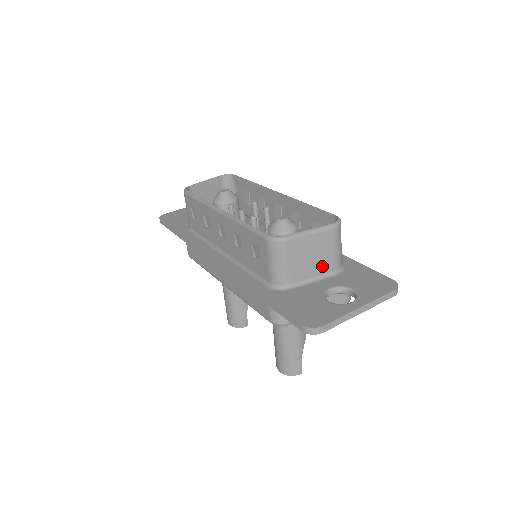
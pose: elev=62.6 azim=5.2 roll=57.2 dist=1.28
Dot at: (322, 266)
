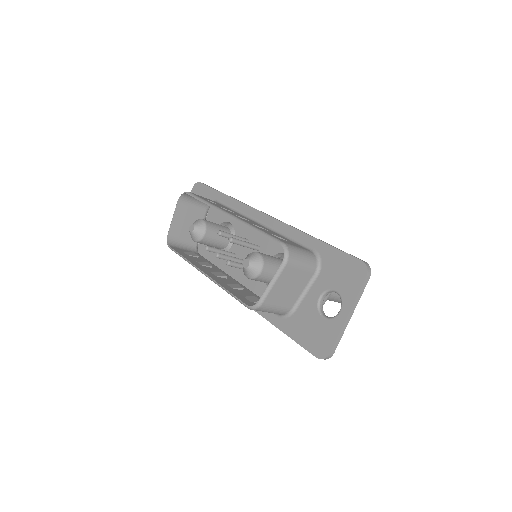
Dot at: (302, 282)
